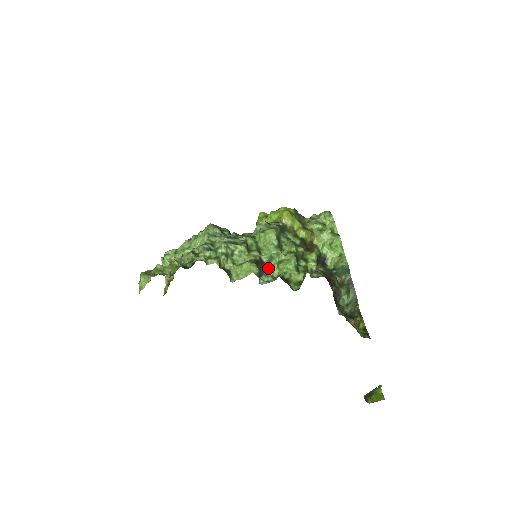
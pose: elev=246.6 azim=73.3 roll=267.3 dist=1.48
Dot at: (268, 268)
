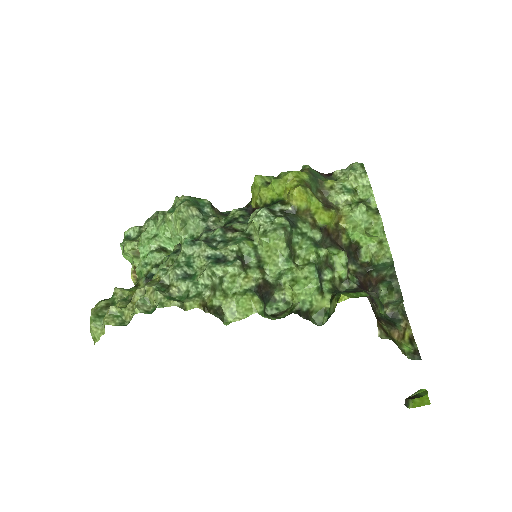
Dot at: (277, 289)
